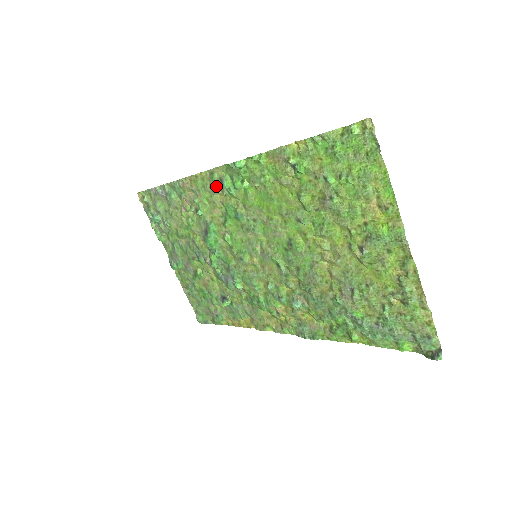
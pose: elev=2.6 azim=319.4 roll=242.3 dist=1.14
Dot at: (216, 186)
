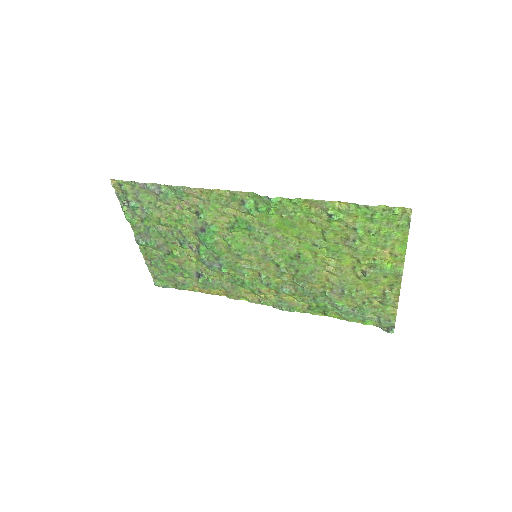
Dot at: (233, 203)
